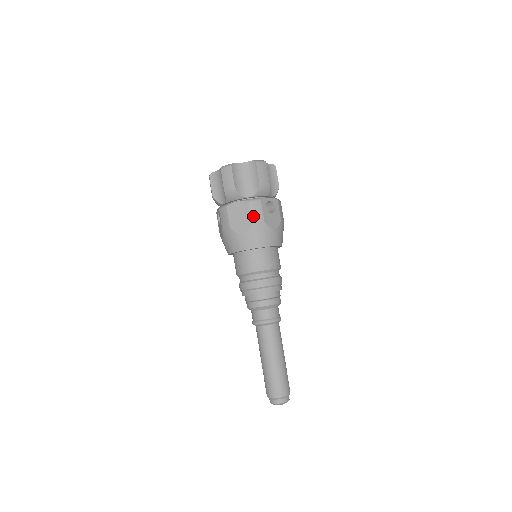
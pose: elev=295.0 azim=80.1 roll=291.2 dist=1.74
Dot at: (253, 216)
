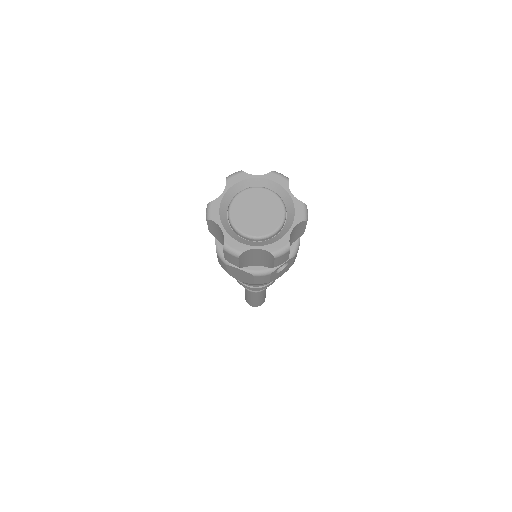
Dot at: (257, 282)
